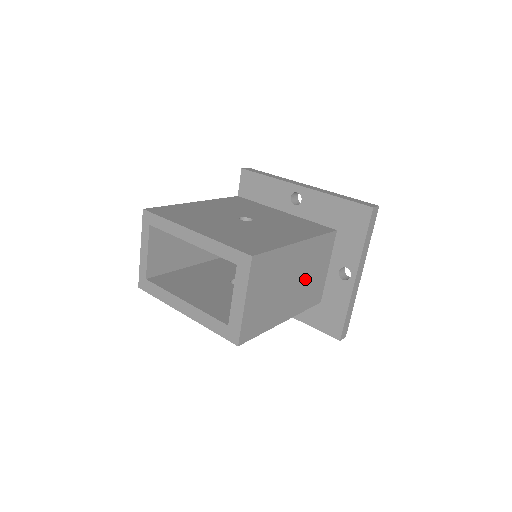
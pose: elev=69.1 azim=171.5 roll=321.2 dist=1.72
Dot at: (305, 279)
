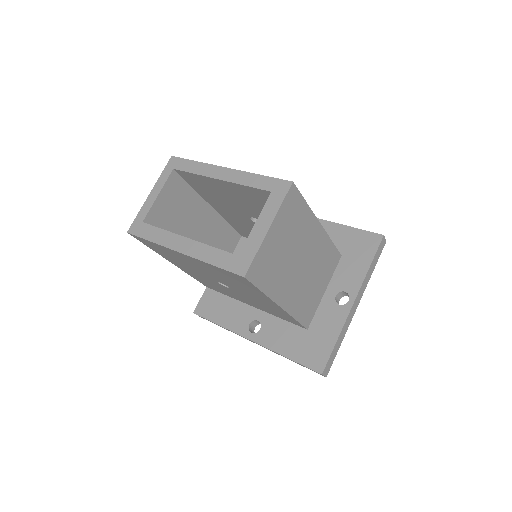
Dot at: (309, 277)
